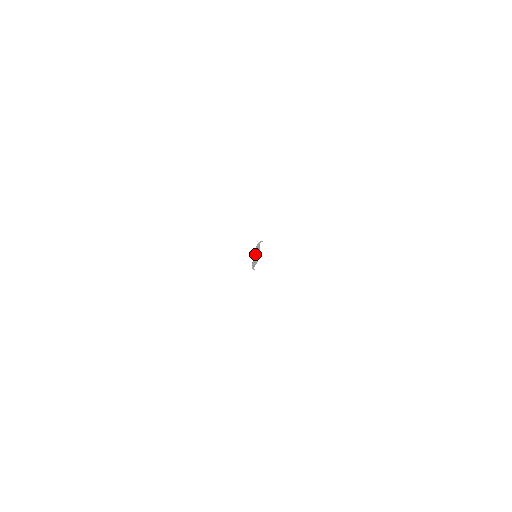
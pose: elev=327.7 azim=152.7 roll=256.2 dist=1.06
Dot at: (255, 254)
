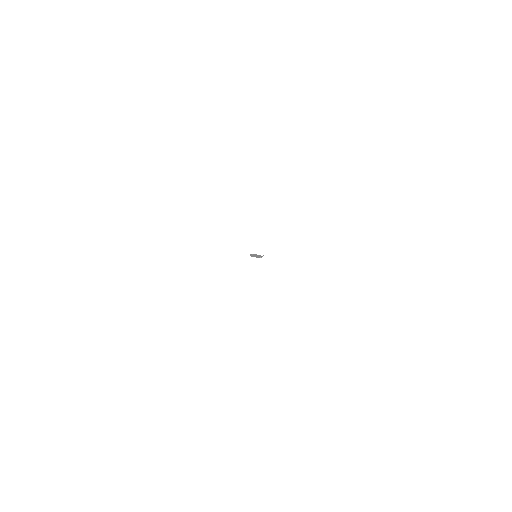
Dot at: occluded
